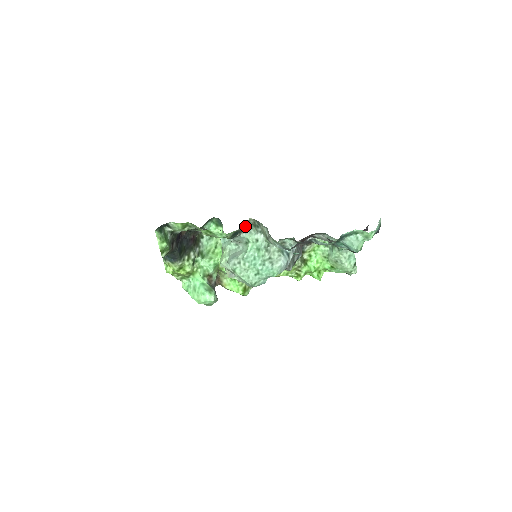
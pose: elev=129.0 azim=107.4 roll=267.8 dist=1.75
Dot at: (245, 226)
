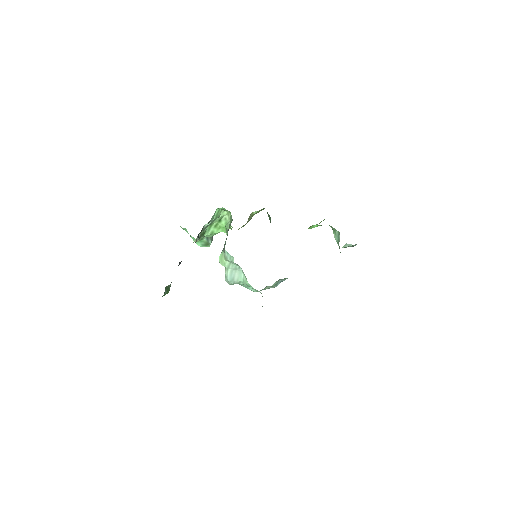
Dot at: occluded
